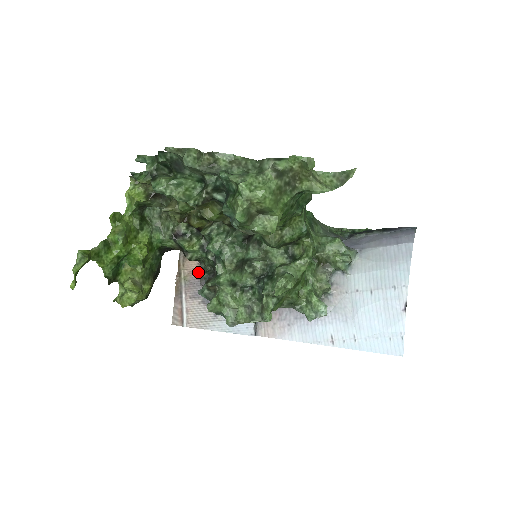
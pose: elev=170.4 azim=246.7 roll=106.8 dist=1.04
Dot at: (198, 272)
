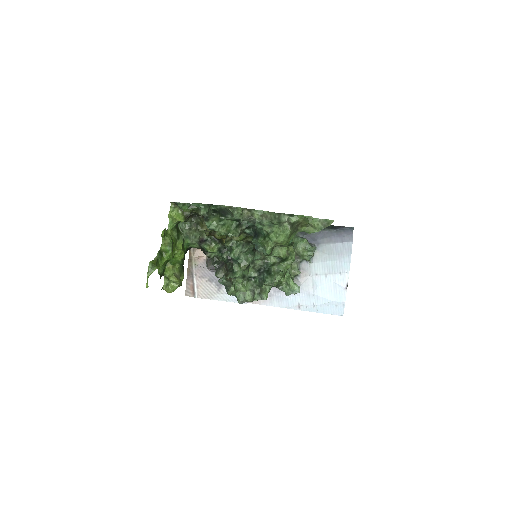
Dot at: (205, 259)
